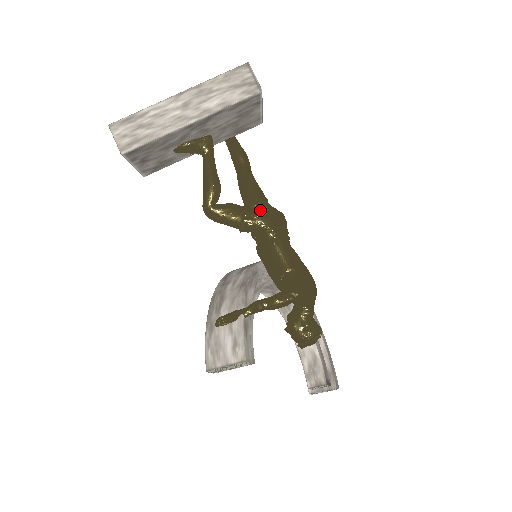
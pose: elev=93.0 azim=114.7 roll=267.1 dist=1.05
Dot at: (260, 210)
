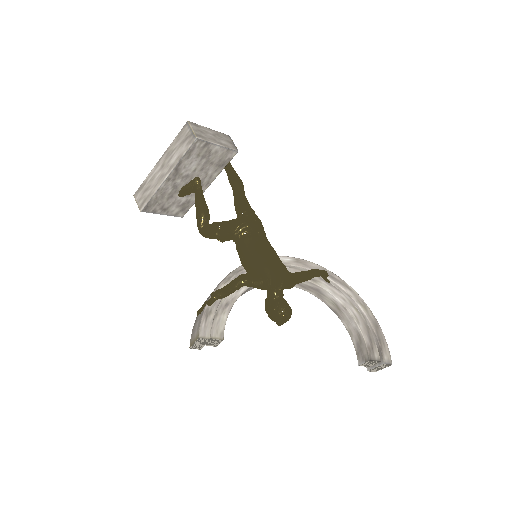
Dot at: (228, 222)
